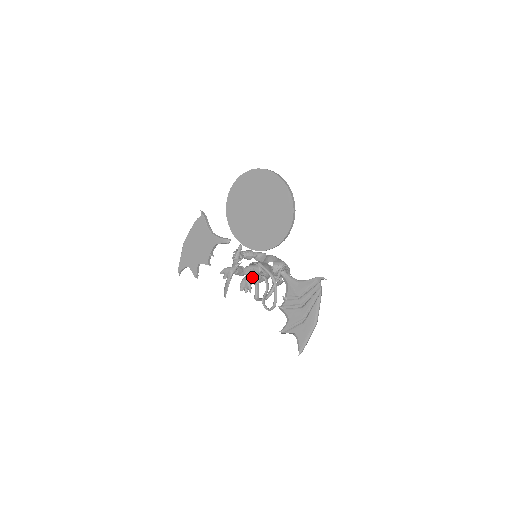
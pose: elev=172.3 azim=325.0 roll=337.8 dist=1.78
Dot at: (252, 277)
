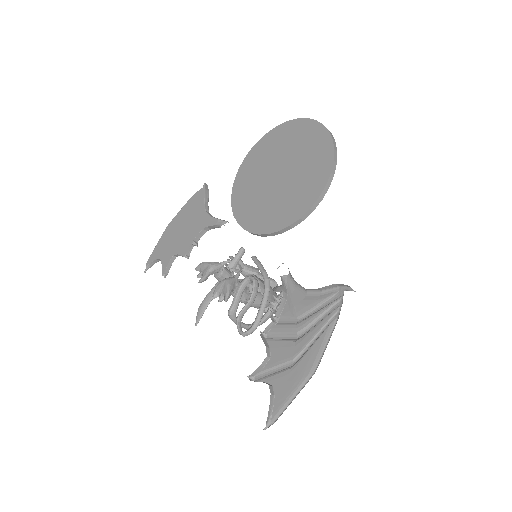
Dot at: (238, 282)
